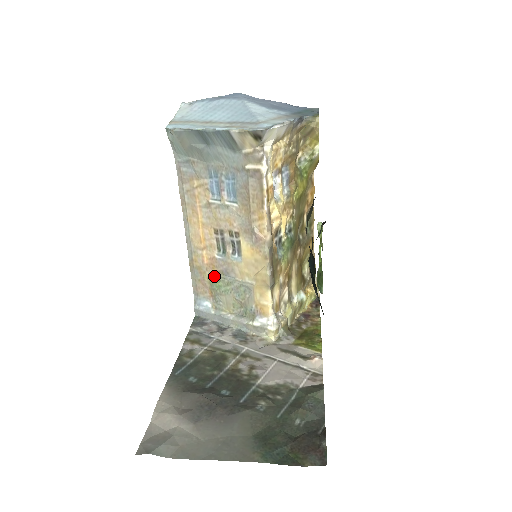
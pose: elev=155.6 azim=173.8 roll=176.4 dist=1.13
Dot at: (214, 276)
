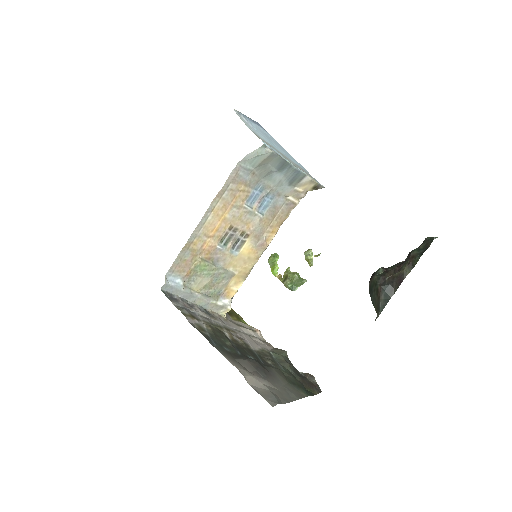
Dot at: (204, 260)
